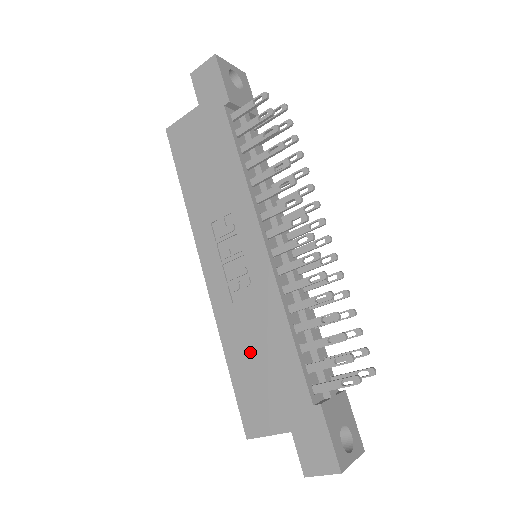
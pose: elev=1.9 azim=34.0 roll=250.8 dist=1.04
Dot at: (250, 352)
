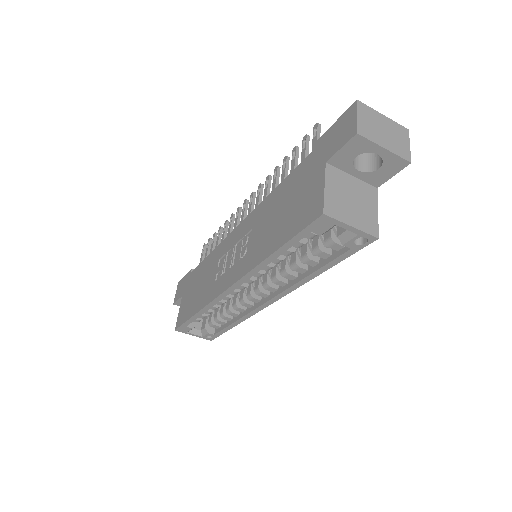
Dot at: (275, 225)
